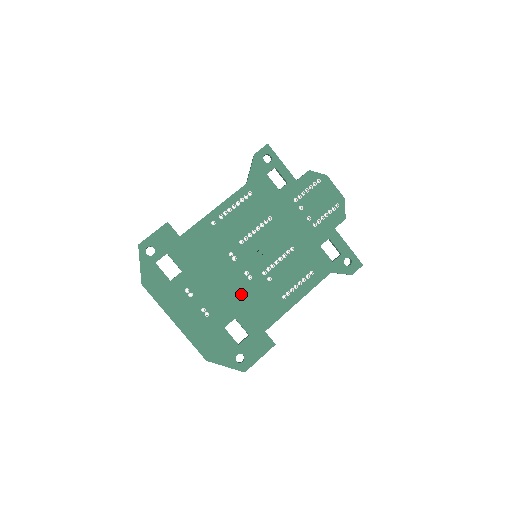
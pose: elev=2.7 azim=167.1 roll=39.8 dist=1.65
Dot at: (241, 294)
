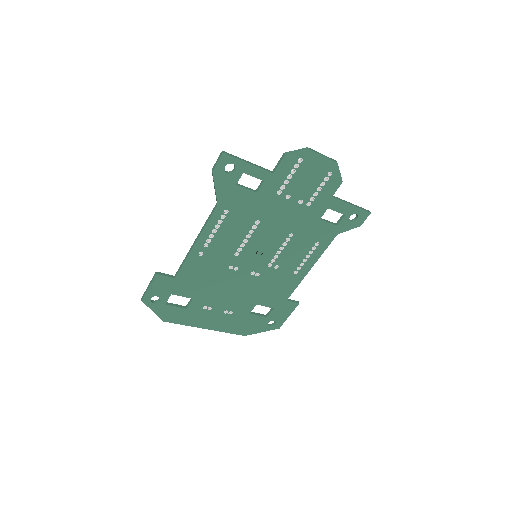
Dot at: (254, 288)
